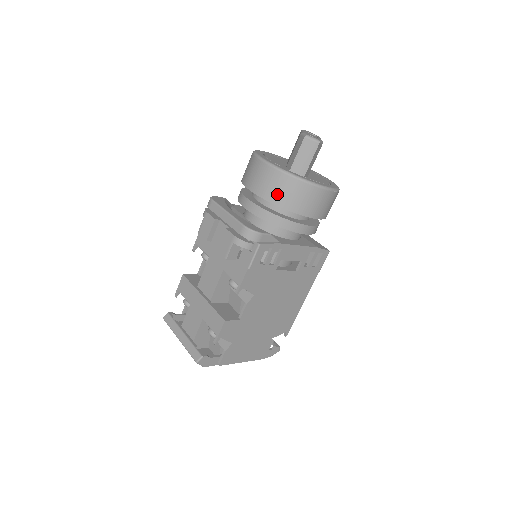
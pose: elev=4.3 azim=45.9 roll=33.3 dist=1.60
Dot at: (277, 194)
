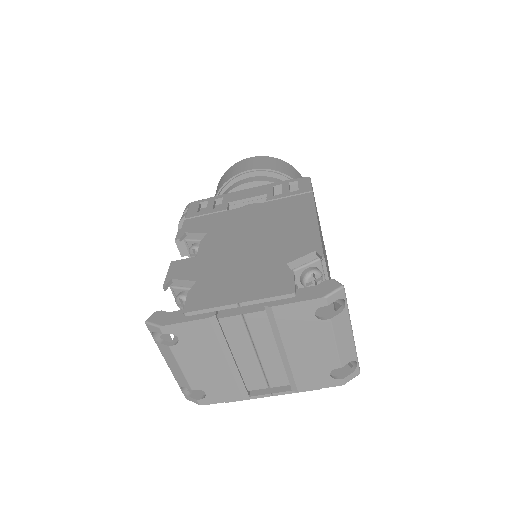
Dot at: (215, 195)
